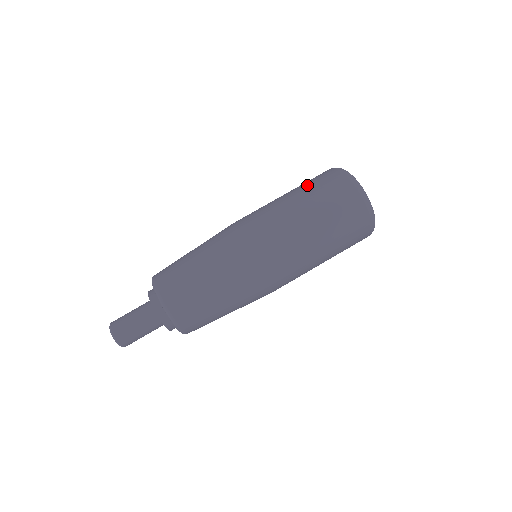
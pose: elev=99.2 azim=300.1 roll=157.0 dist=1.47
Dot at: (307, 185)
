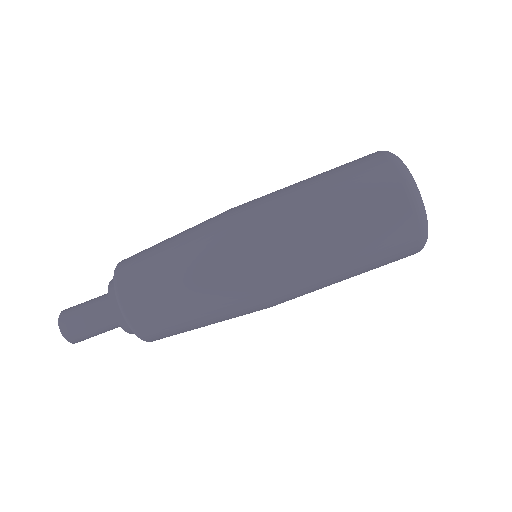
Dot at: (337, 169)
